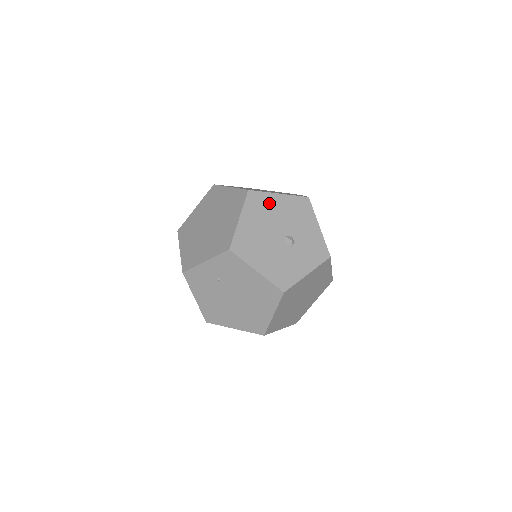
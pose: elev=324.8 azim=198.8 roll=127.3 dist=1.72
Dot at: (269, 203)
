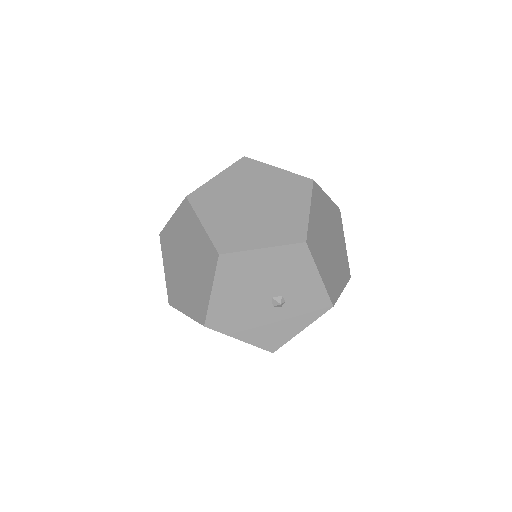
Dot at: (249, 264)
